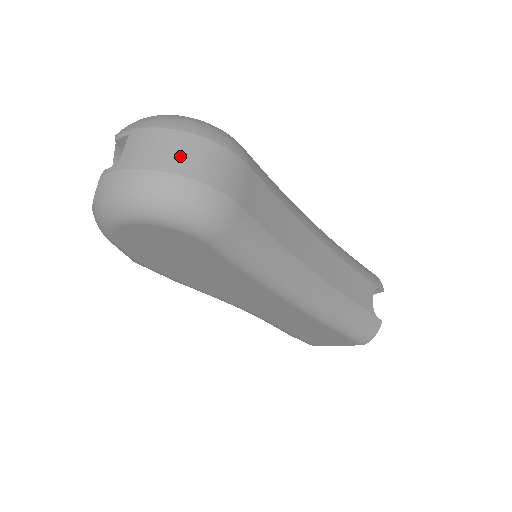
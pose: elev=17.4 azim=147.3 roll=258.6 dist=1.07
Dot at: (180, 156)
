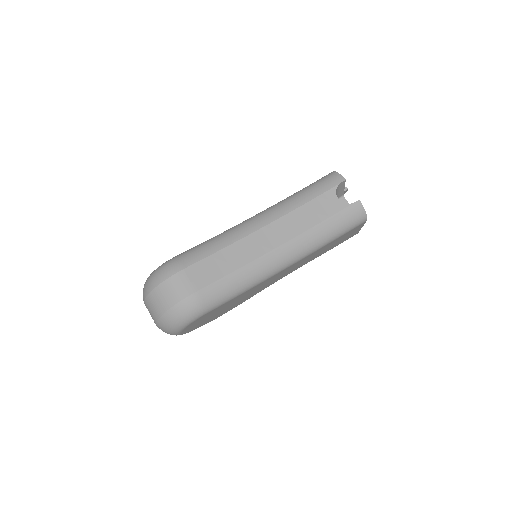
Dot at: (160, 303)
